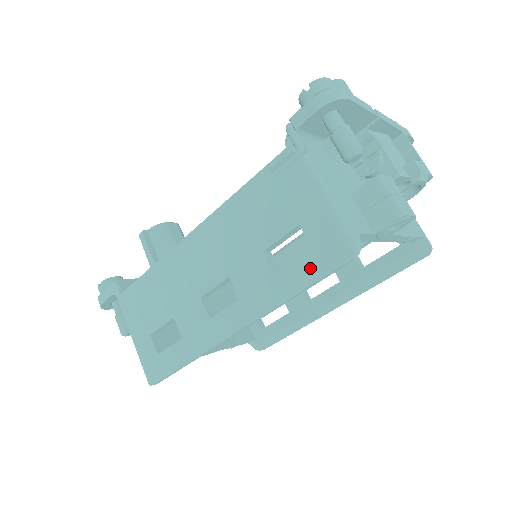
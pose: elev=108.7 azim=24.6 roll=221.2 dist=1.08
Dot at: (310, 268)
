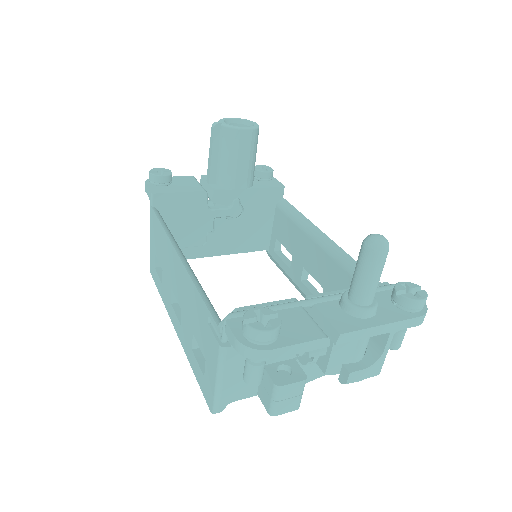
Dot at: (200, 379)
